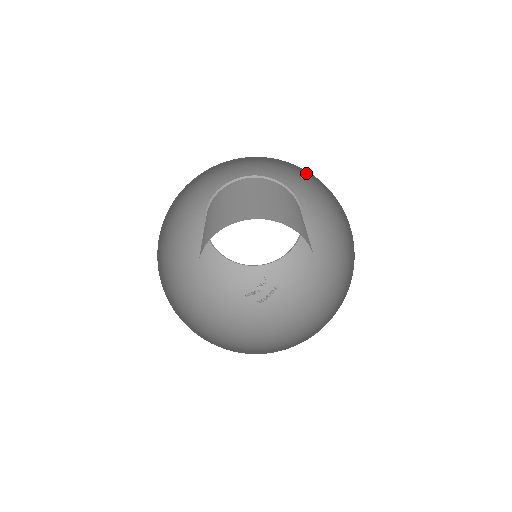
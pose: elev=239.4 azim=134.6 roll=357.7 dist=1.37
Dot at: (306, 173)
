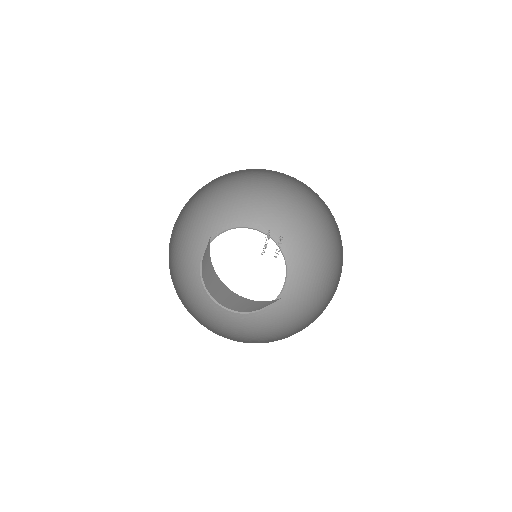
Dot at: (258, 195)
